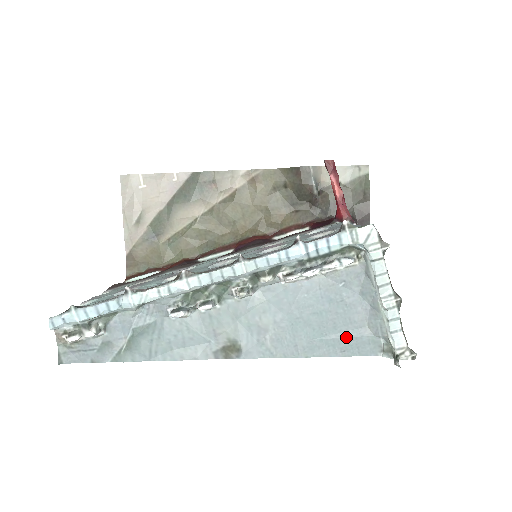
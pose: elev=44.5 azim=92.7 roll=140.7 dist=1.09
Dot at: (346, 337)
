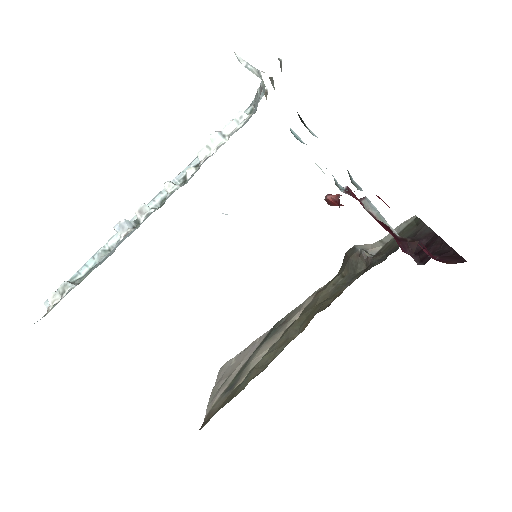
Dot at: occluded
